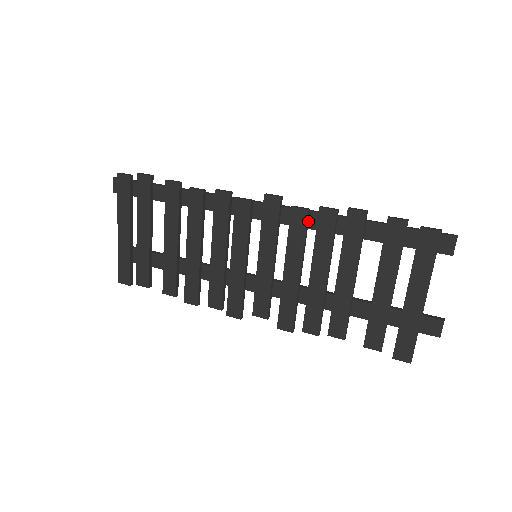
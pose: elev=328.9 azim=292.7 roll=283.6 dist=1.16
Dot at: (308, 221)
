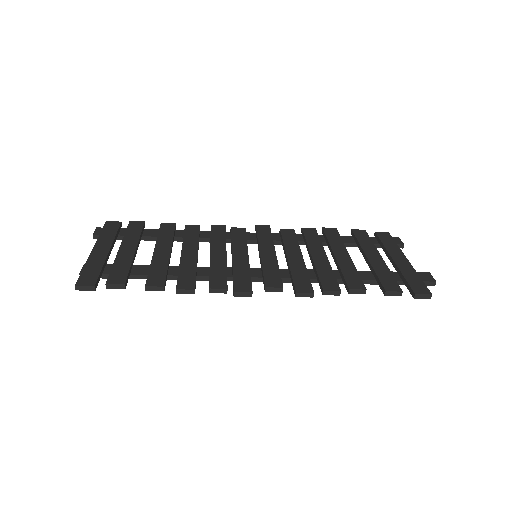
Dot at: occluded
